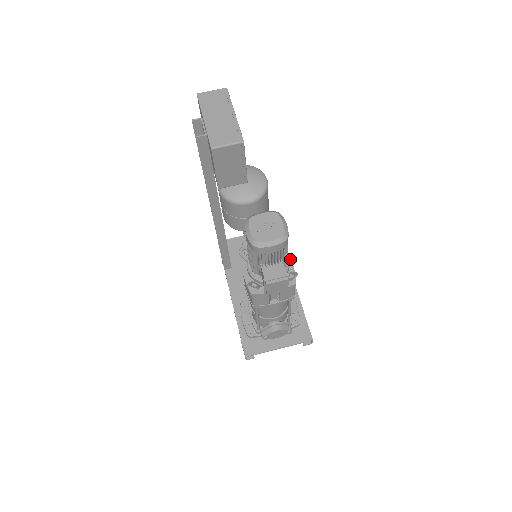
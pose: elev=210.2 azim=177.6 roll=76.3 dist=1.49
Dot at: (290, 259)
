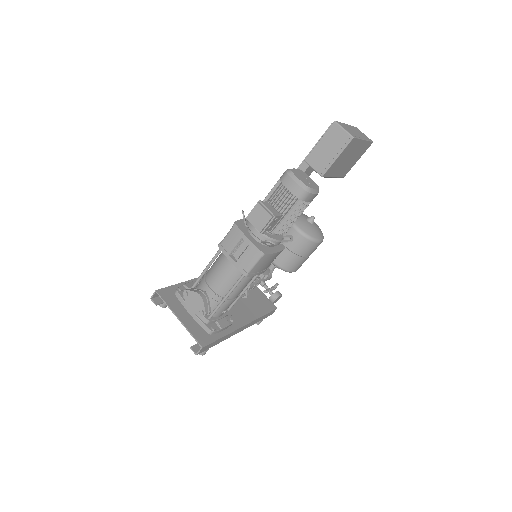
Dot at: (279, 251)
